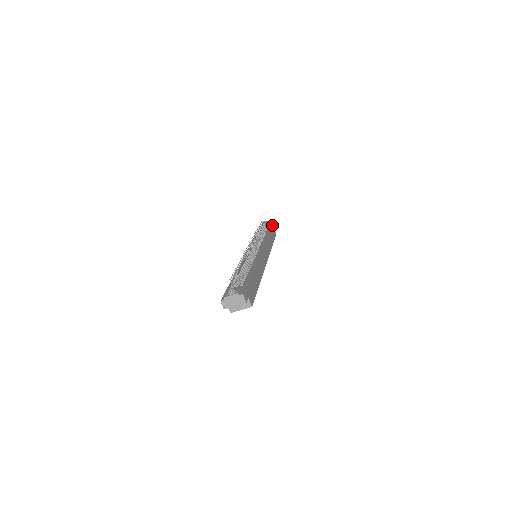
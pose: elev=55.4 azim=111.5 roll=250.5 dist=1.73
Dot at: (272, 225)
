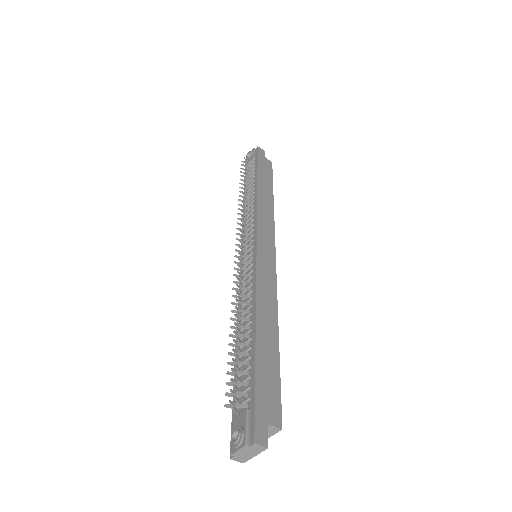
Dot at: (258, 157)
